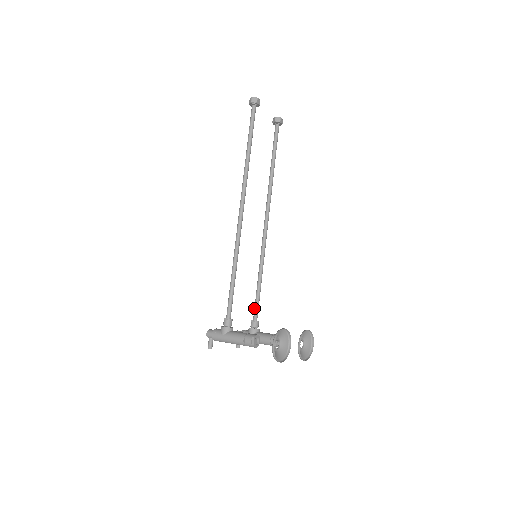
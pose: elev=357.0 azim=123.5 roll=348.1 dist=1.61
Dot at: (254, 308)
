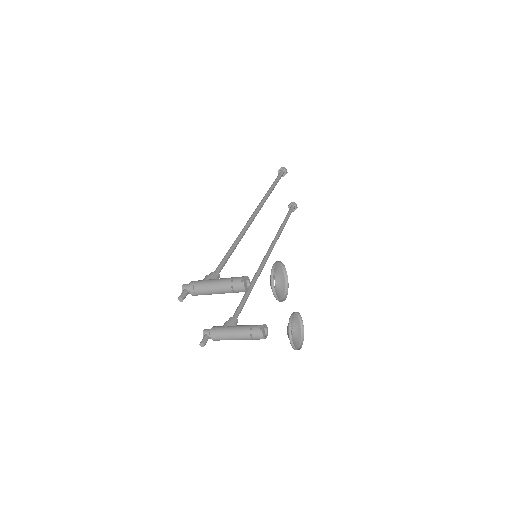
Dot at: (236, 309)
